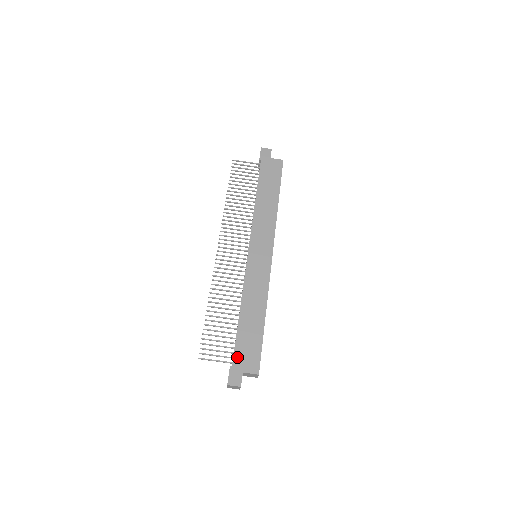
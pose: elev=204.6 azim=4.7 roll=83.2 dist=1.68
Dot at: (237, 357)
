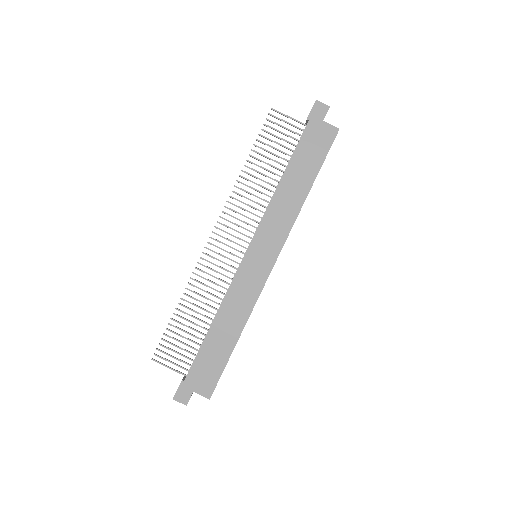
Dot at: (192, 373)
